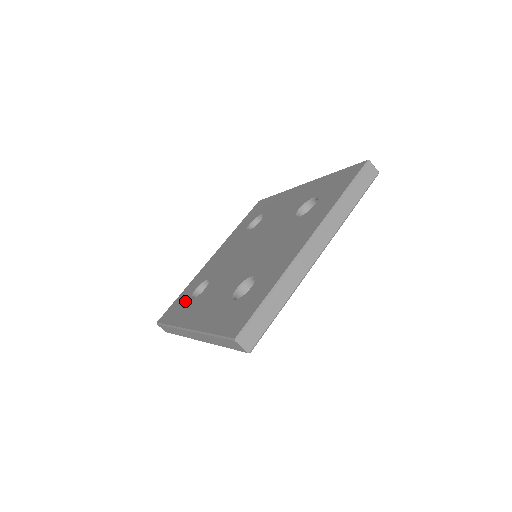
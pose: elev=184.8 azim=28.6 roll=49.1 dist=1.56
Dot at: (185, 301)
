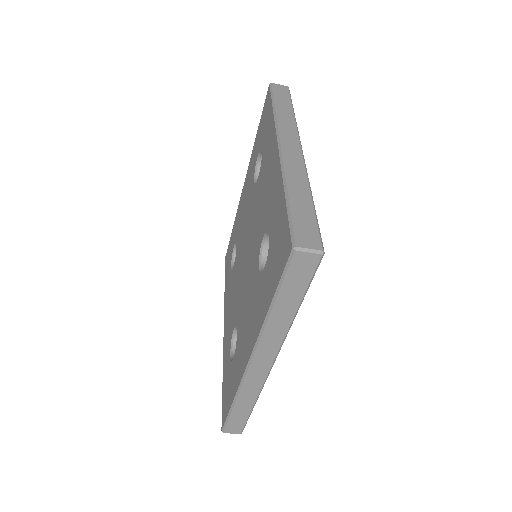
Dot at: (230, 260)
